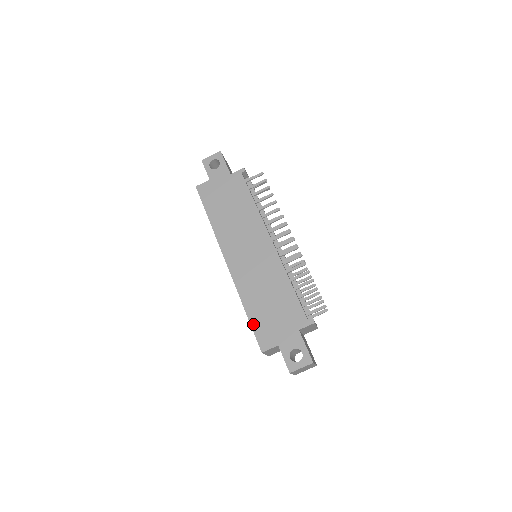
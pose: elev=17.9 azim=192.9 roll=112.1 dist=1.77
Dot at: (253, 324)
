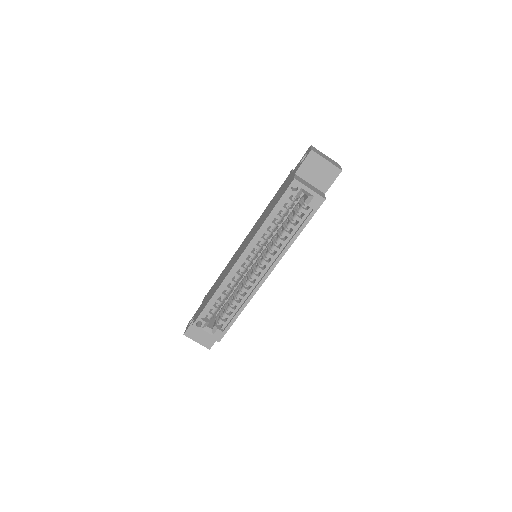
Dot at: (277, 202)
